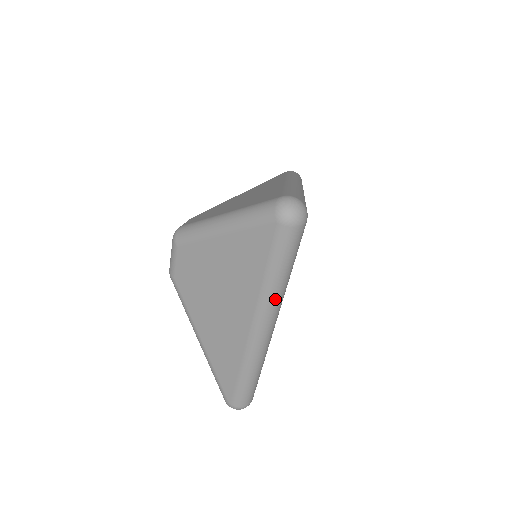
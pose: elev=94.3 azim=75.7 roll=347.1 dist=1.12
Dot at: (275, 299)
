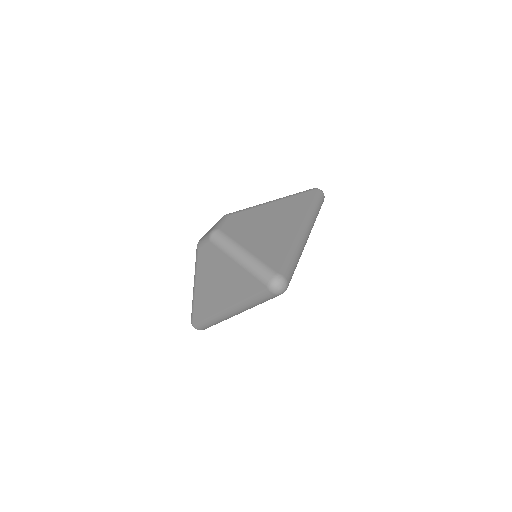
Dot at: (246, 309)
